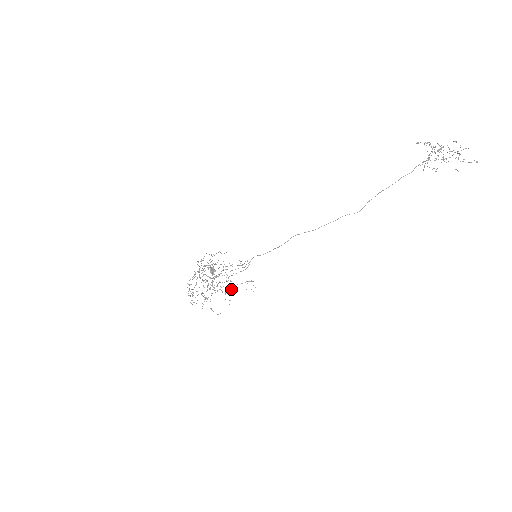
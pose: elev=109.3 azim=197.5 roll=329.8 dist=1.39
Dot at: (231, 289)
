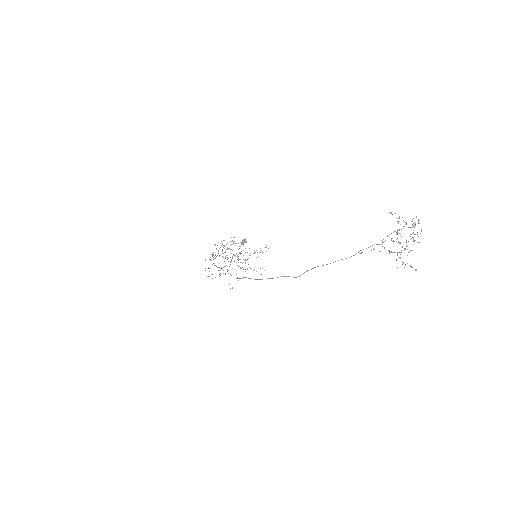
Dot at: occluded
